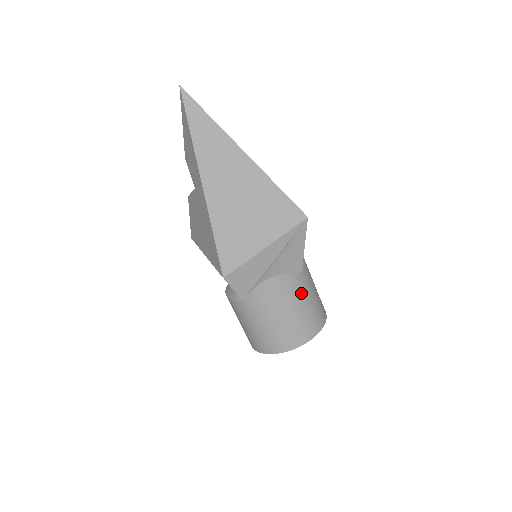
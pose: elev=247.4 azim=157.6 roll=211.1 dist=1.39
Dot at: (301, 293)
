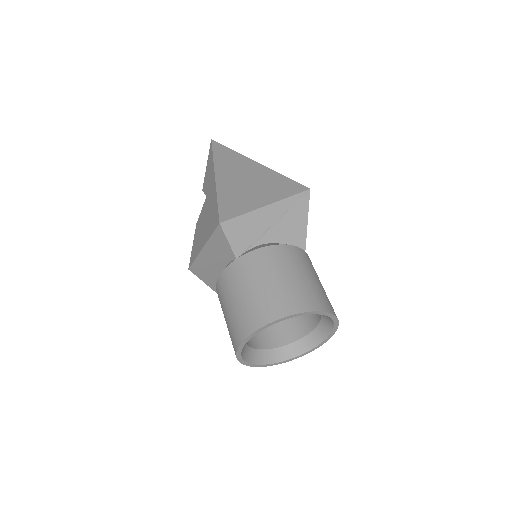
Dot at: (305, 262)
